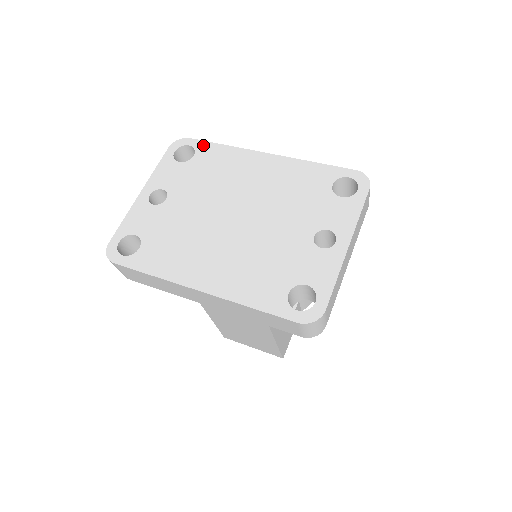
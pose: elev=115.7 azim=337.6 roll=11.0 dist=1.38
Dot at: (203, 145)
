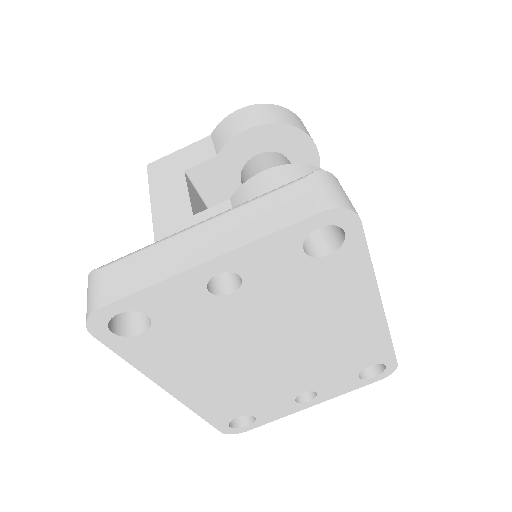
Dot at: (357, 248)
